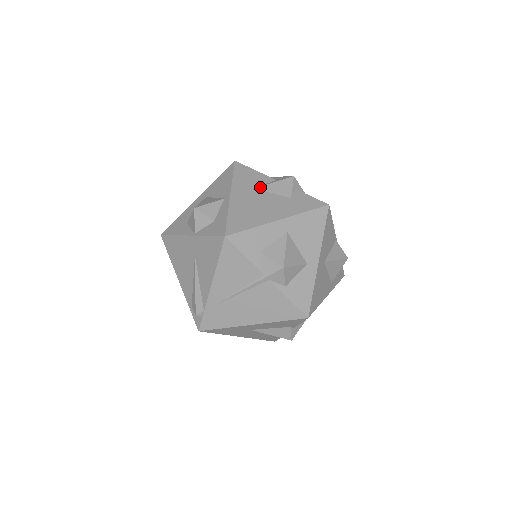
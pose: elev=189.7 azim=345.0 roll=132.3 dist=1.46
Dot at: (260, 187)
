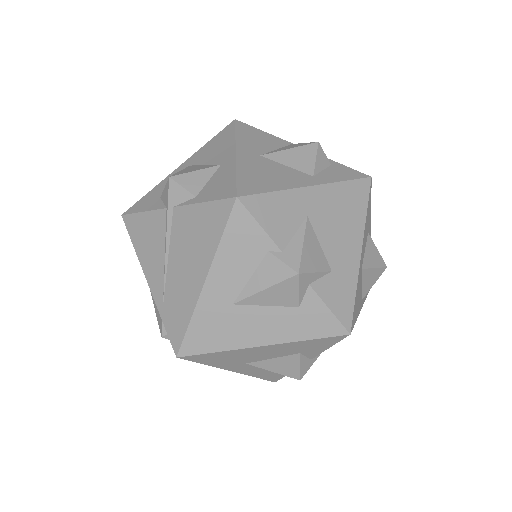
Dot at: occluded
